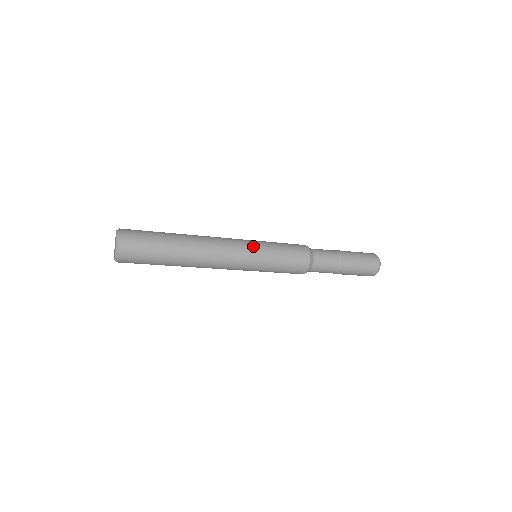
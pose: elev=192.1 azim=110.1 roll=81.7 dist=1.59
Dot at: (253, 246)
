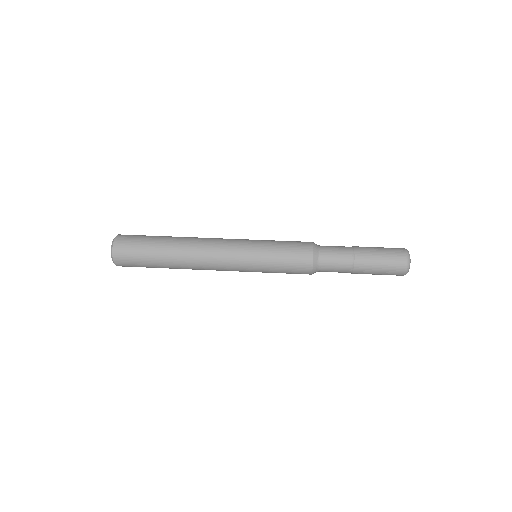
Dot at: (247, 247)
